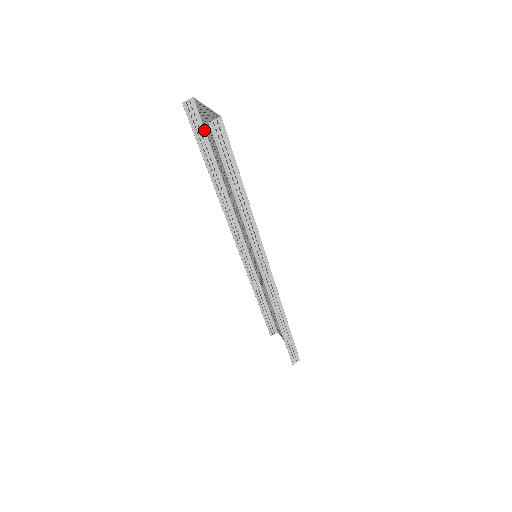
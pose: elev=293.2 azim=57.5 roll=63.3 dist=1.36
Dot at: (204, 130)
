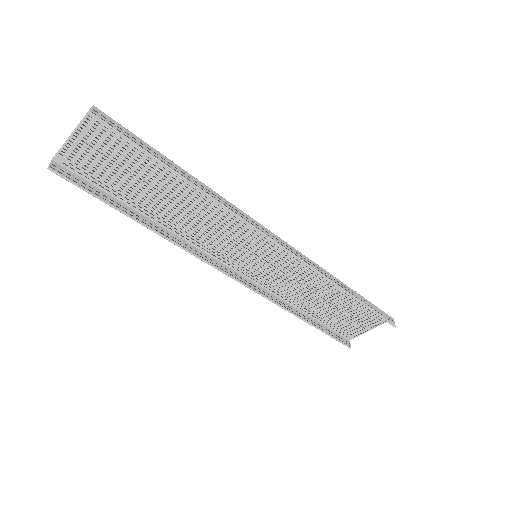
Dot at: (92, 185)
